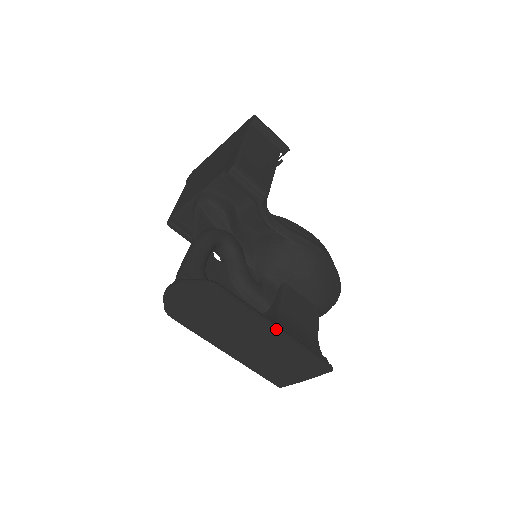
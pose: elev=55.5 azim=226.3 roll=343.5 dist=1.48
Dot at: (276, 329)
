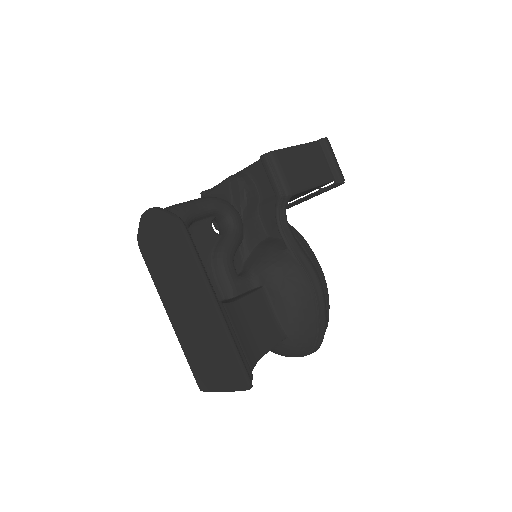
Dot at: (214, 302)
